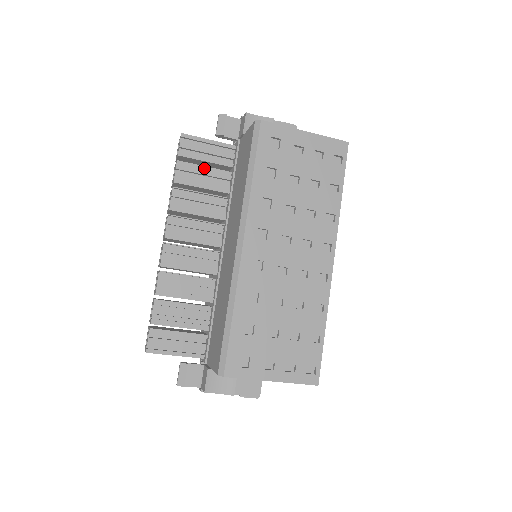
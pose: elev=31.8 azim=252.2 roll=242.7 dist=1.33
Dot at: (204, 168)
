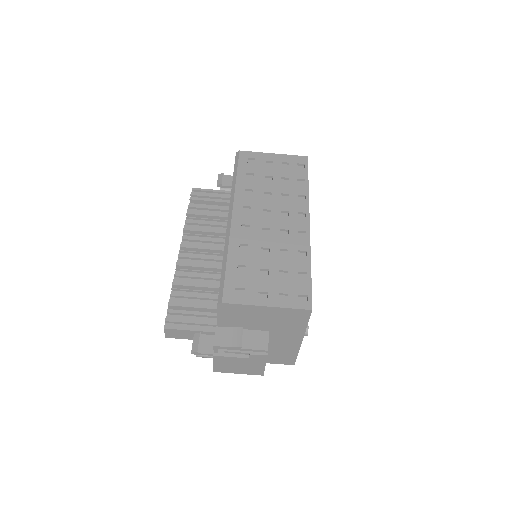
Dot at: (210, 206)
